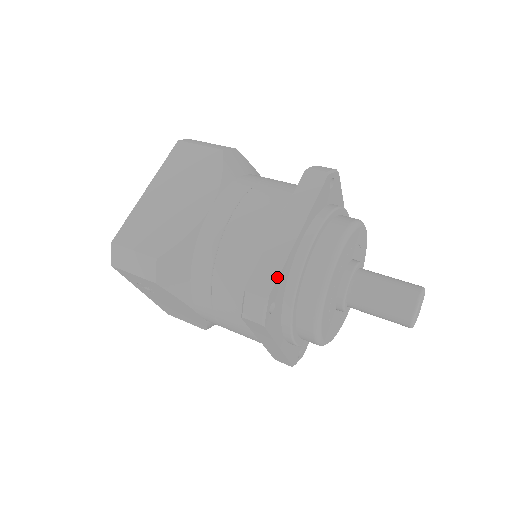
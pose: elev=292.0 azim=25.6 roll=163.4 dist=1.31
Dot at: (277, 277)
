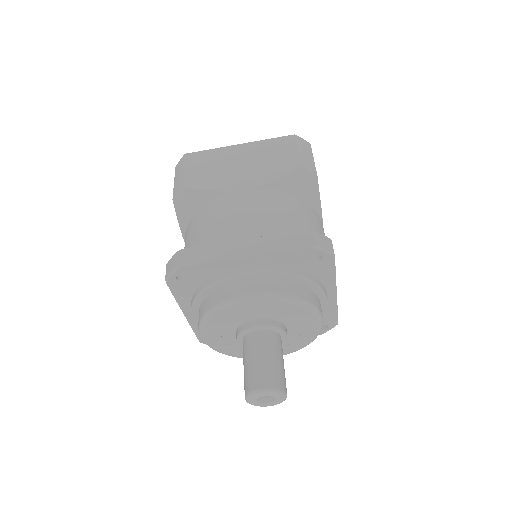
Dot at: (198, 264)
